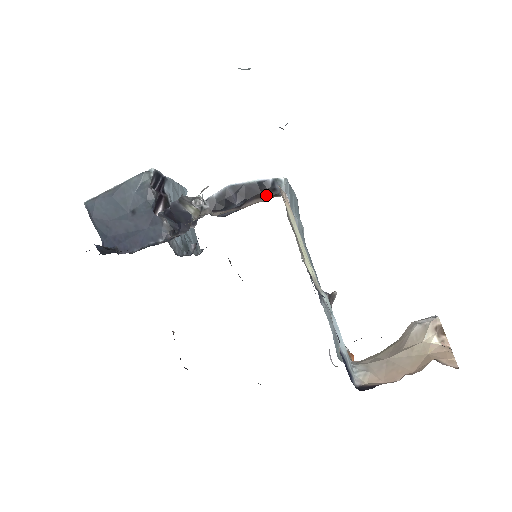
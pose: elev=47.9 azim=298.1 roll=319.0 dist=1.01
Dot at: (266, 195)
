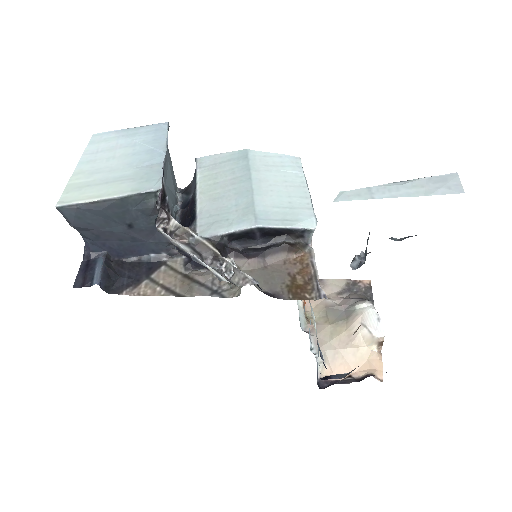
Dot at: (291, 237)
